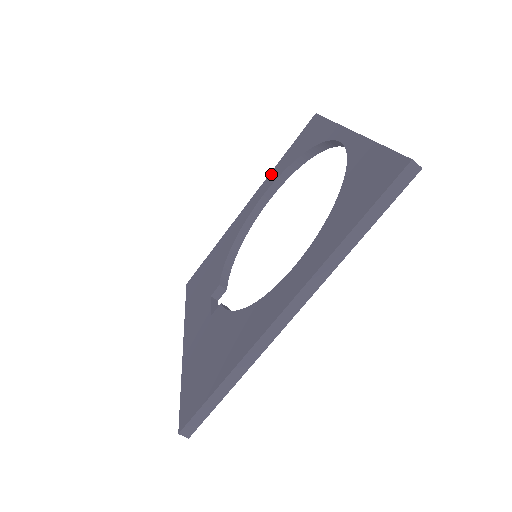
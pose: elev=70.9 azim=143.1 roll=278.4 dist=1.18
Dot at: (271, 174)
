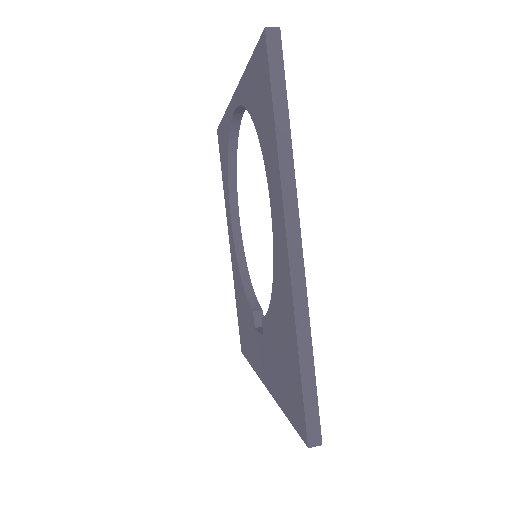
Dot at: (225, 202)
